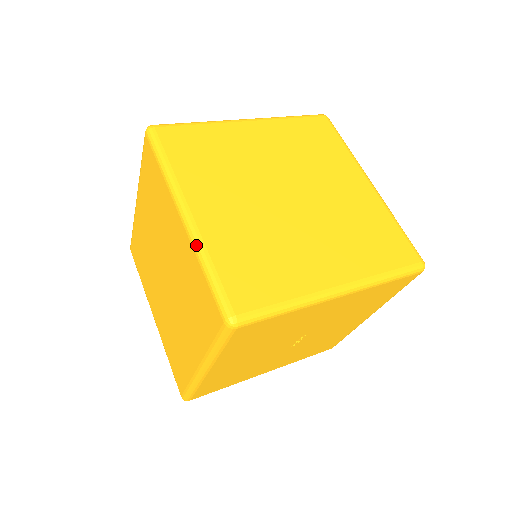
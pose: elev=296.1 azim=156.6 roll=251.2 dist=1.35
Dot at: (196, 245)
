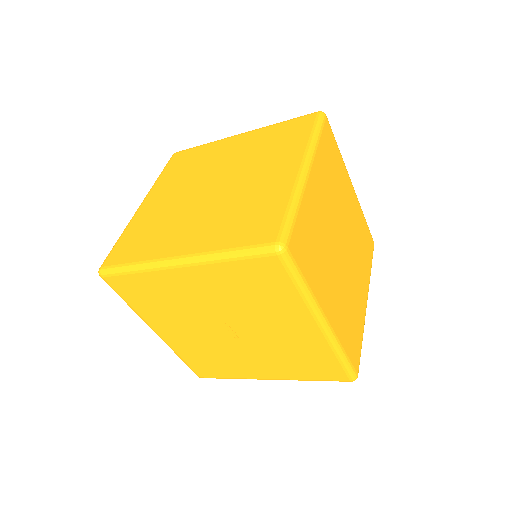
Dot at: (128, 224)
